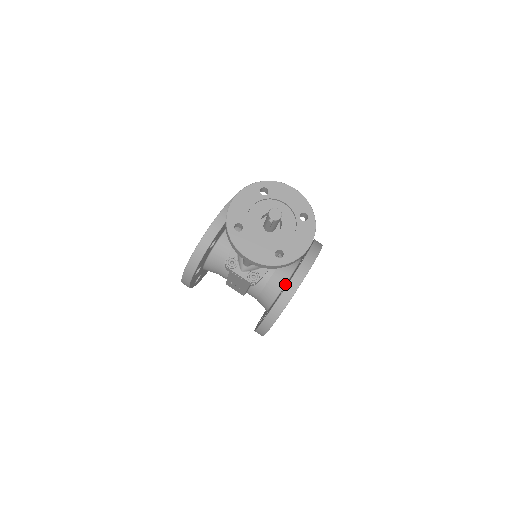
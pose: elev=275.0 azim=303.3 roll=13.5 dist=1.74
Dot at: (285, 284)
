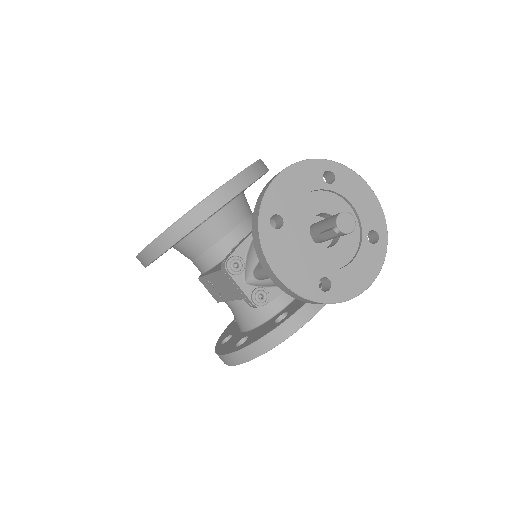
Dot at: (283, 307)
